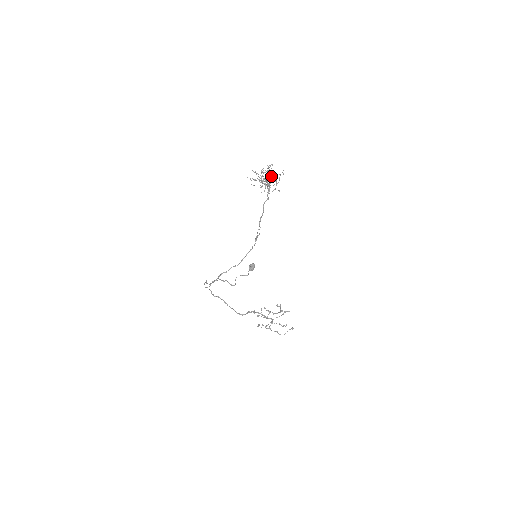
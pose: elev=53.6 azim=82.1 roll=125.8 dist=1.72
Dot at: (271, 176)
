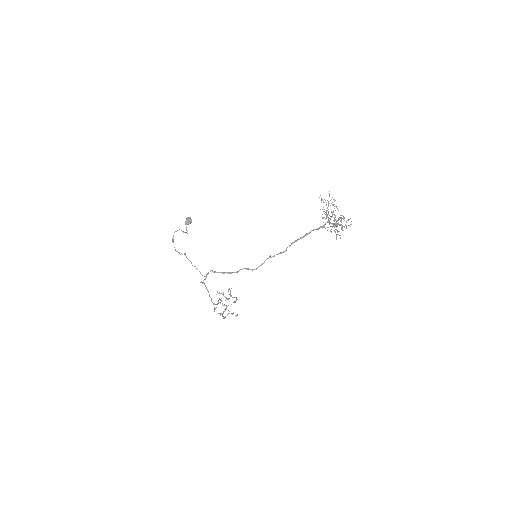
Dot at: (340, 218)
